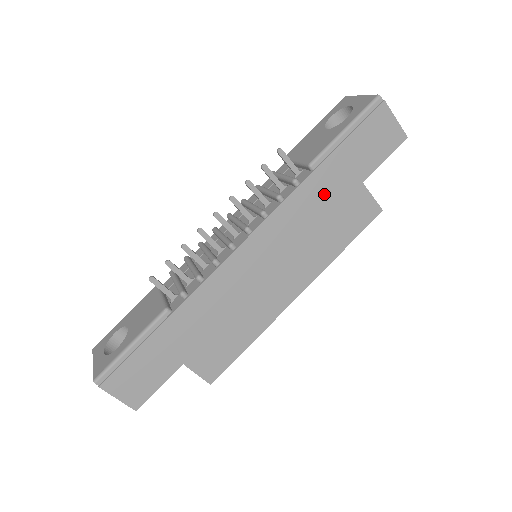
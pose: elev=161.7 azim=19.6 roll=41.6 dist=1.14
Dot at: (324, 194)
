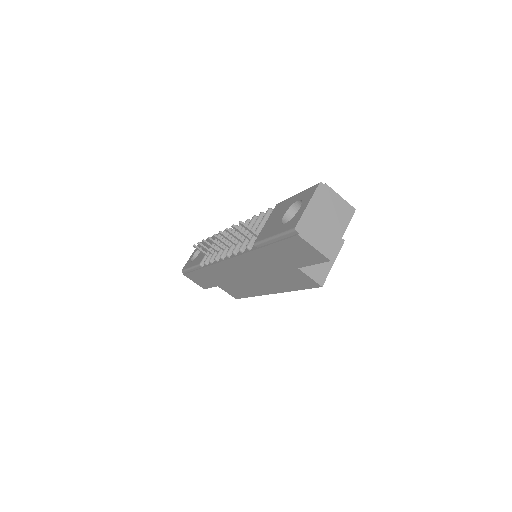
Dot at: (269, 262)
